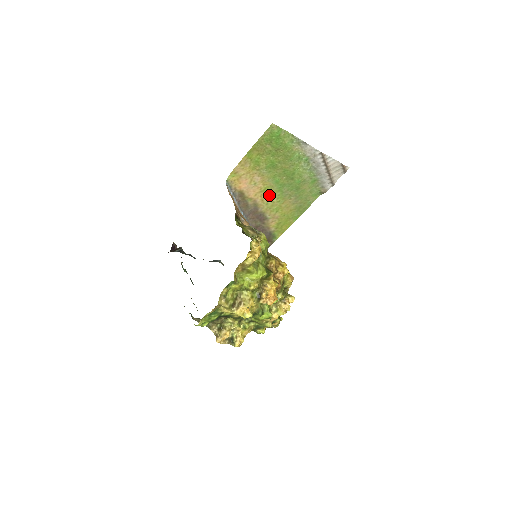
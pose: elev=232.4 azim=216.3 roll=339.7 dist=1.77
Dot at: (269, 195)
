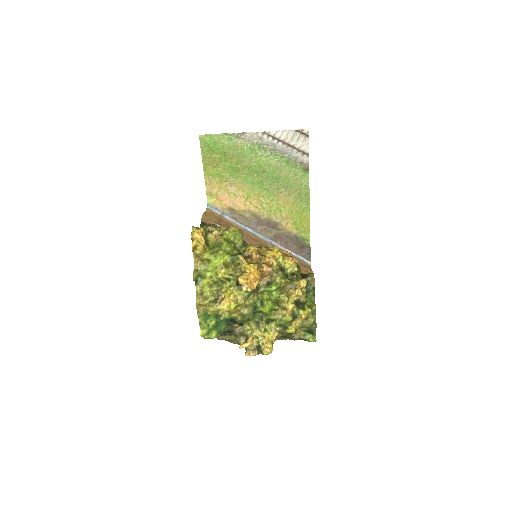
Dot at: (258, 199)
